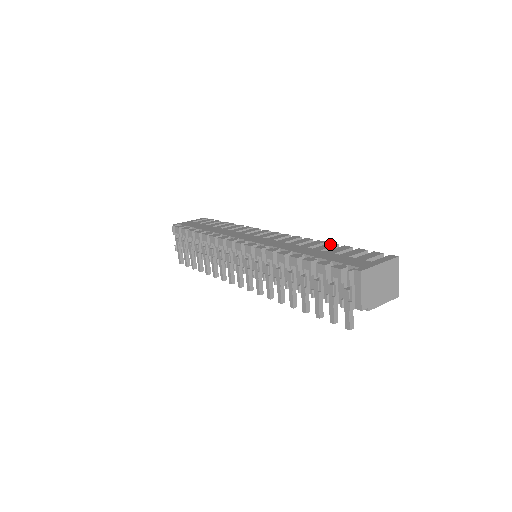
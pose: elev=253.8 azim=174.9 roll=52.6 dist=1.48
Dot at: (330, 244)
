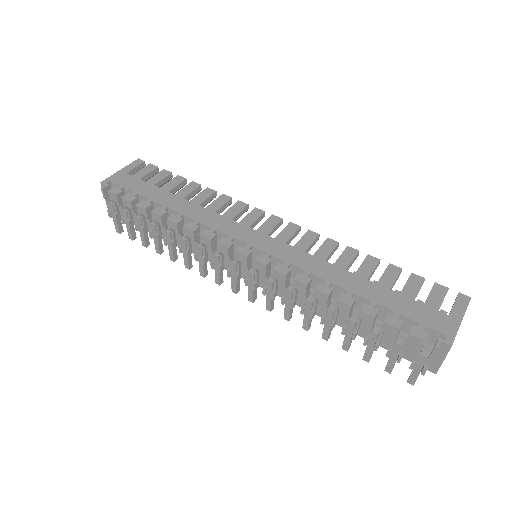
Dot at: (370, 260)
